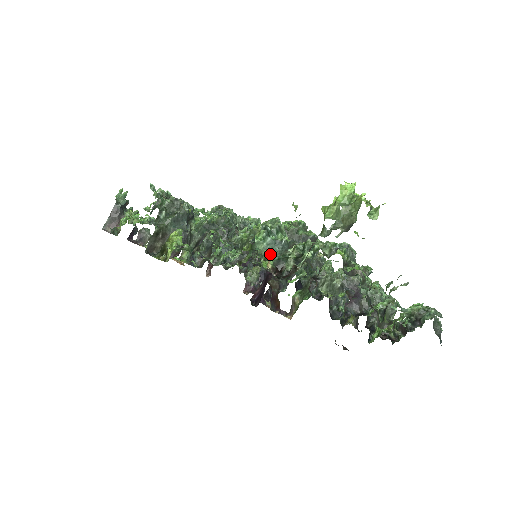
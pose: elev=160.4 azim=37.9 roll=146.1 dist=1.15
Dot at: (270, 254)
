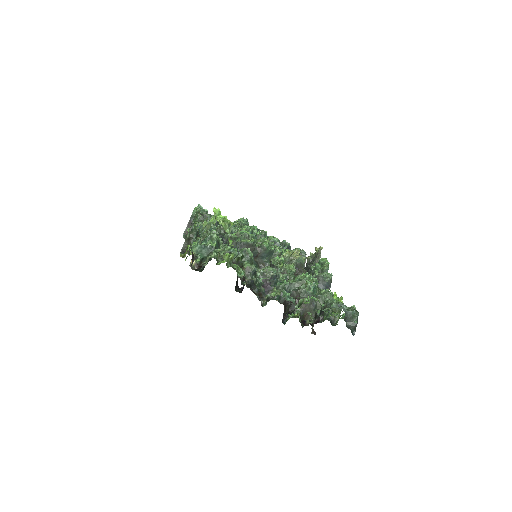
Dot at: (198, 254)
